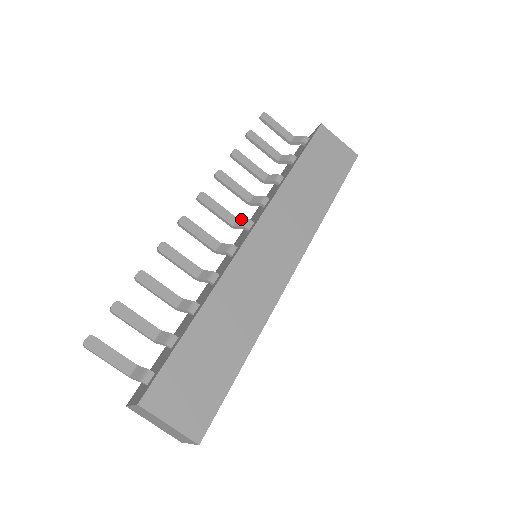
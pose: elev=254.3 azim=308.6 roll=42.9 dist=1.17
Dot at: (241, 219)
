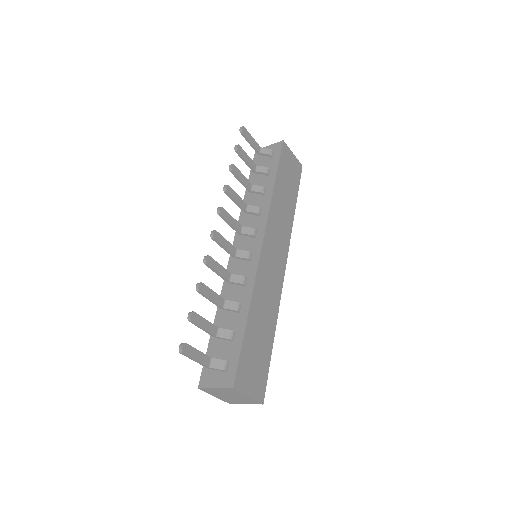
Dot at: (246, 227)
